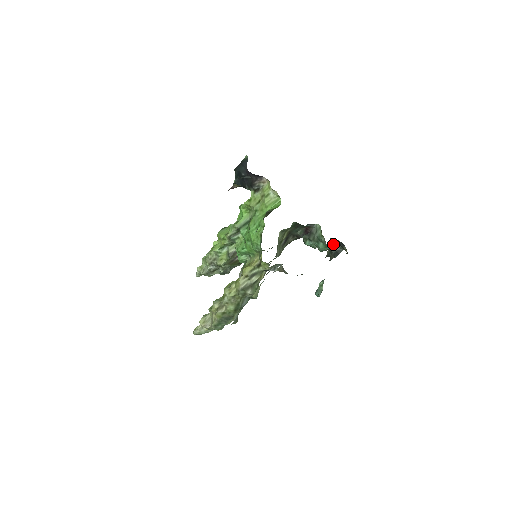
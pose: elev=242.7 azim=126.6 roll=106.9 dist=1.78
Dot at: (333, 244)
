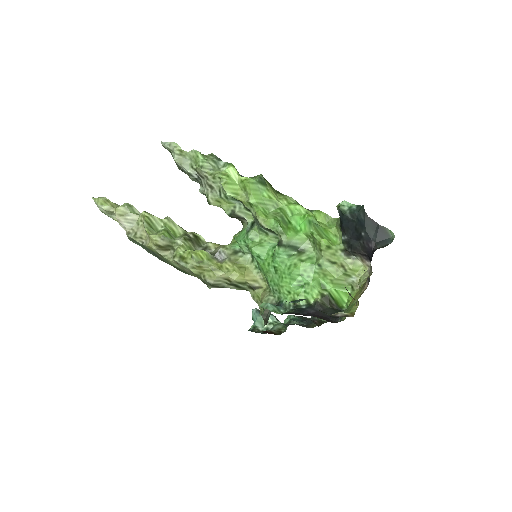
Dot at: occluded
